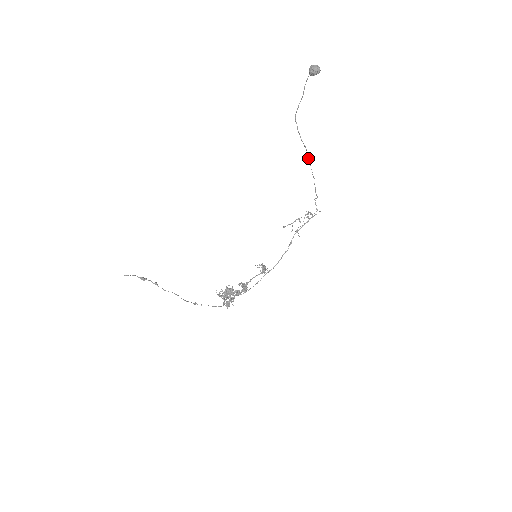
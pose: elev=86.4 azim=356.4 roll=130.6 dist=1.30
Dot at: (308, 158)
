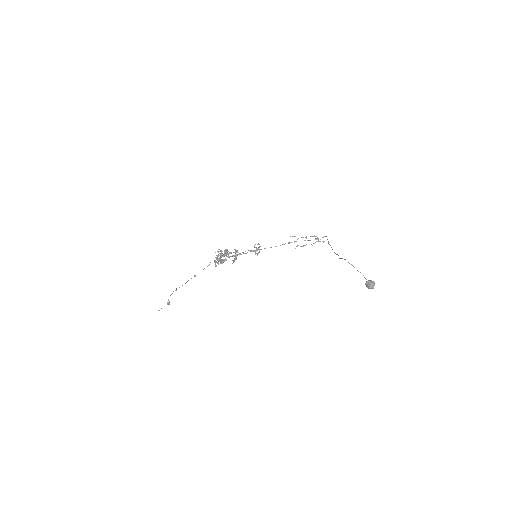
Dot at: (336, 254)
